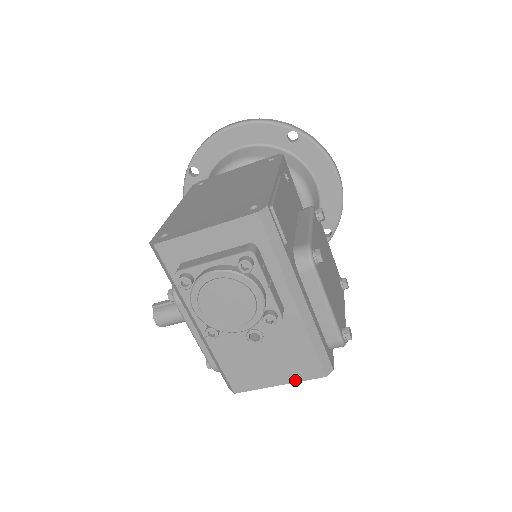
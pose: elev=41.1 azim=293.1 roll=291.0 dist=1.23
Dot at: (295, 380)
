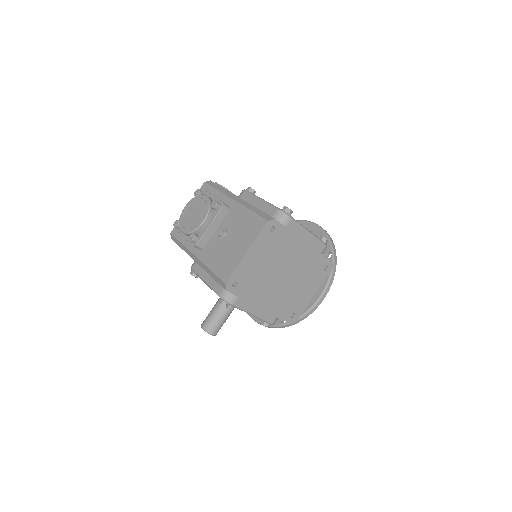
Dot at: (254, 240)
